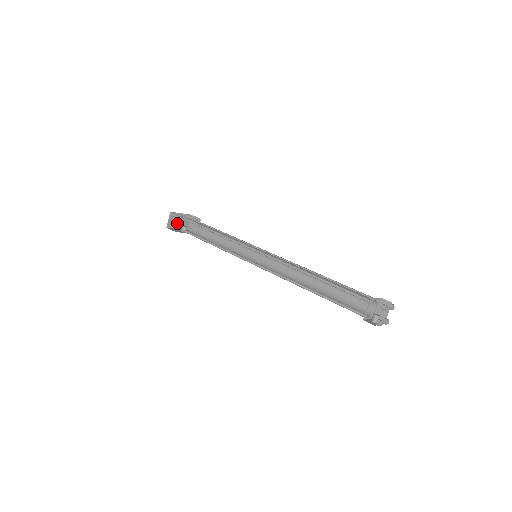
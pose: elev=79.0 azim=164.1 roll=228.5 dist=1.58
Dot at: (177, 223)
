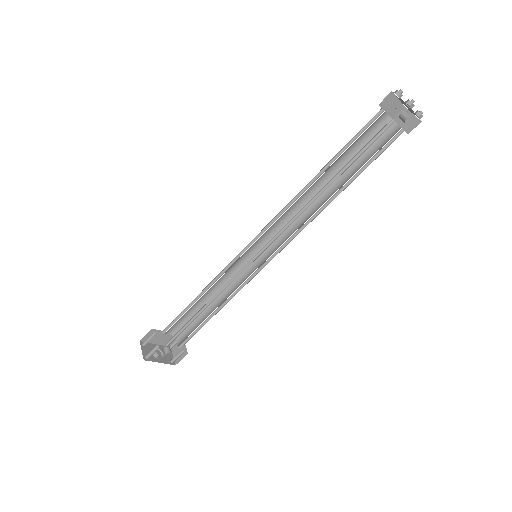
Dot at: (157, 359)
